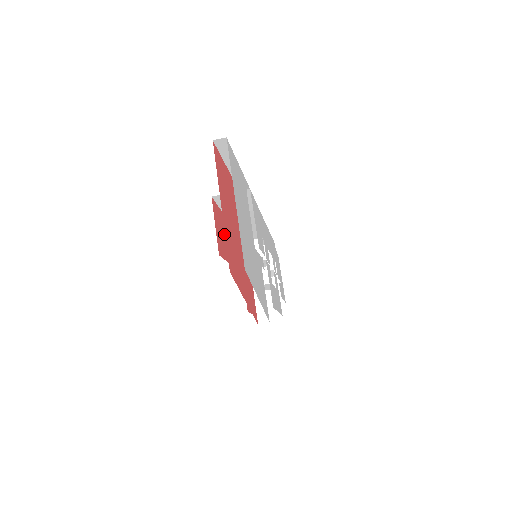
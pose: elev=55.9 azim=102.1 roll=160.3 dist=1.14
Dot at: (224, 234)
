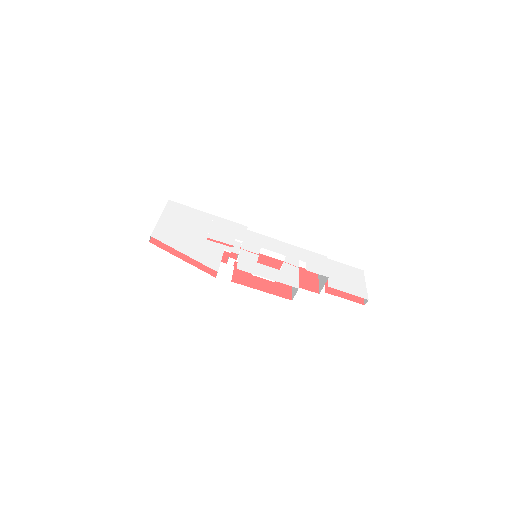
Dot at: occluded
